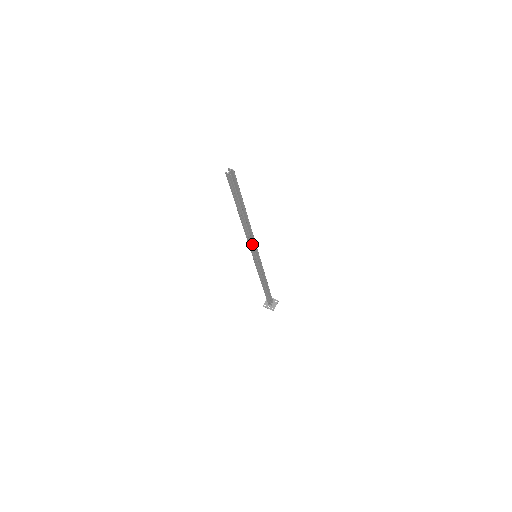
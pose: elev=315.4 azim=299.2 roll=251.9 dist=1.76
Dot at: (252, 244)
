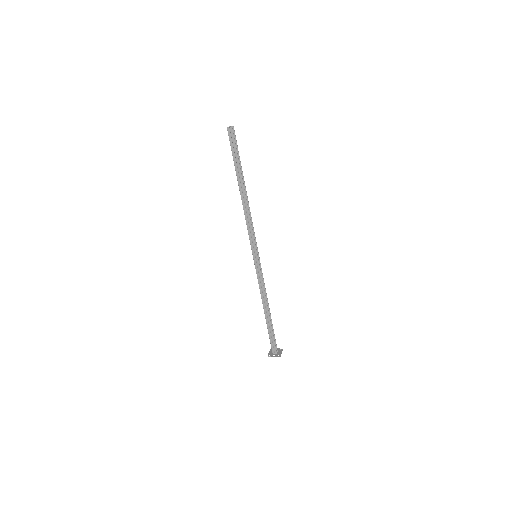
Dot at: (252, 231)
